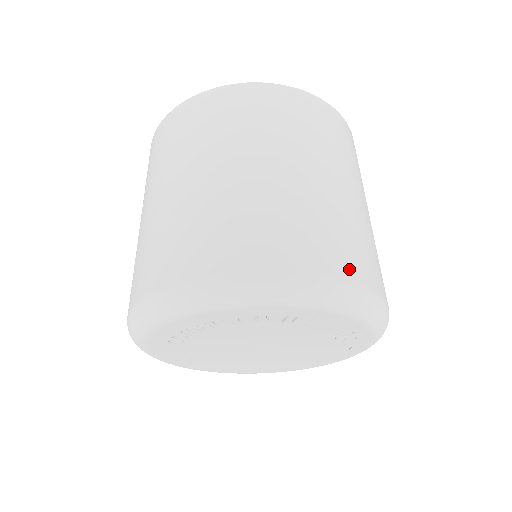
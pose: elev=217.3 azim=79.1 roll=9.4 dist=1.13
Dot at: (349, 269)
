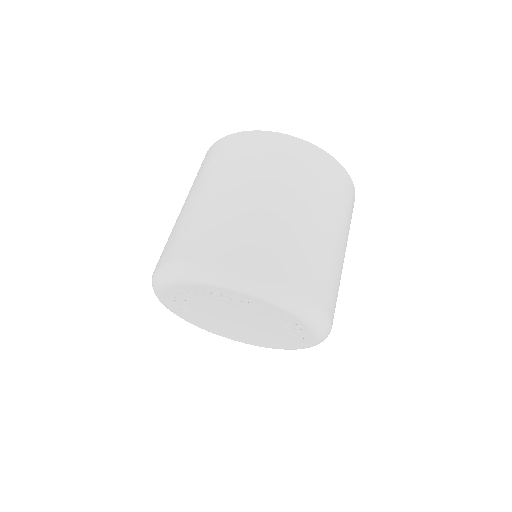
Dot at: (288, 276)
